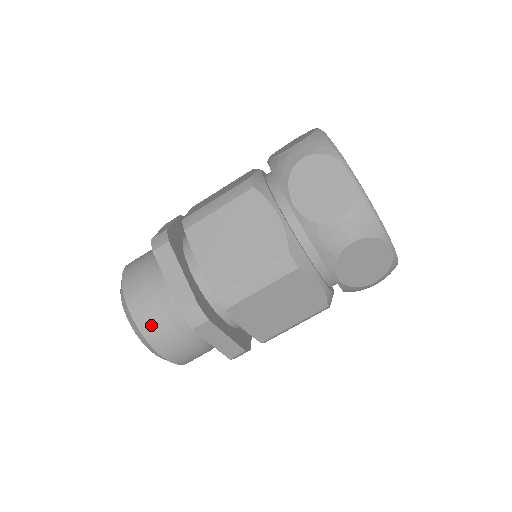
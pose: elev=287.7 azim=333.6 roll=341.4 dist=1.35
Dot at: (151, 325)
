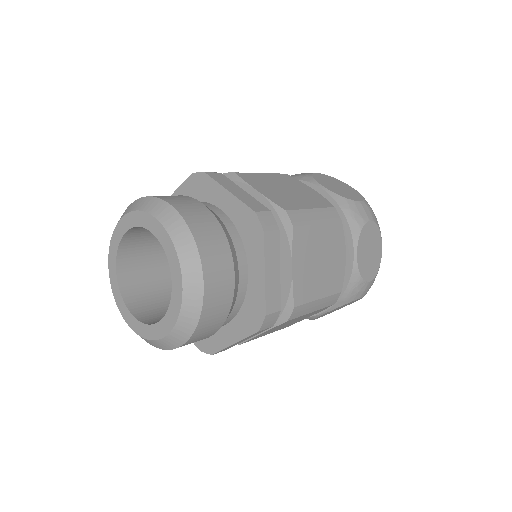
Dot at: (203, 227)
